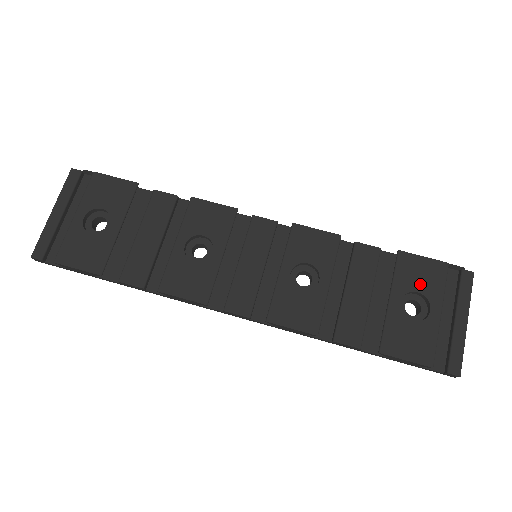
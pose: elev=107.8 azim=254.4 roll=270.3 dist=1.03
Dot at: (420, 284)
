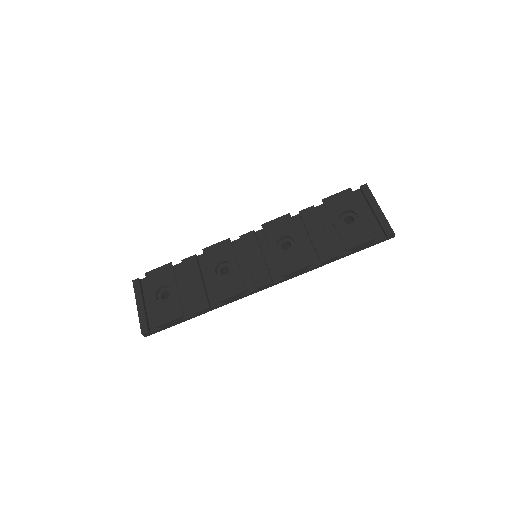
Dot at: (343, 207)
